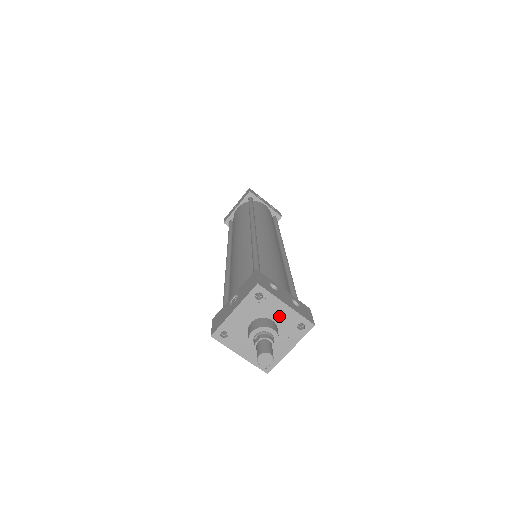
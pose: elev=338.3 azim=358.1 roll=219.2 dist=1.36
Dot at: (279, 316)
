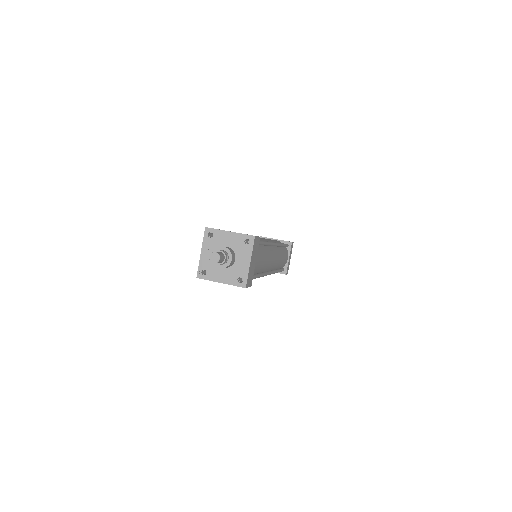
Dot at: (229, 242)
